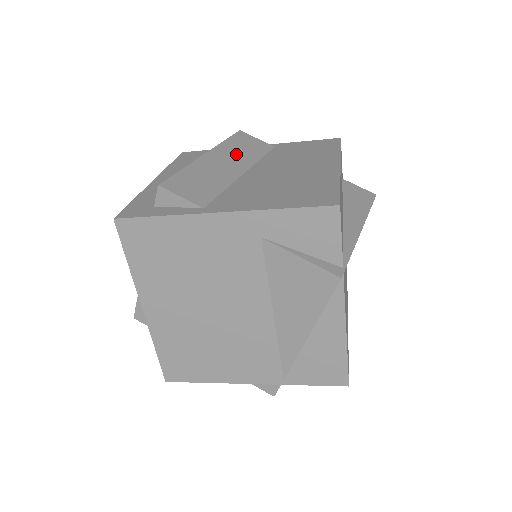
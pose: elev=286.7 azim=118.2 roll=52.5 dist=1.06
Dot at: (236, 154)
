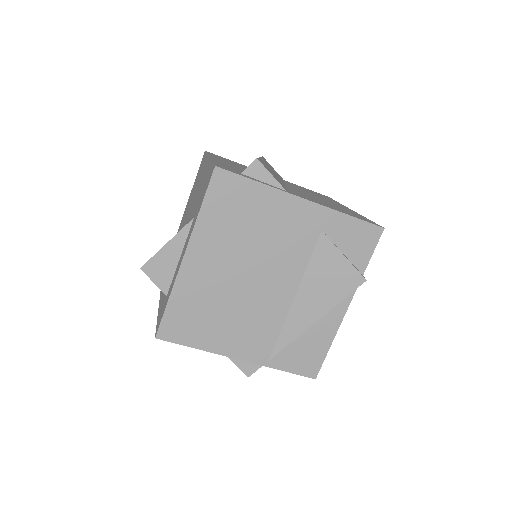
Dot at: (273, 170)
